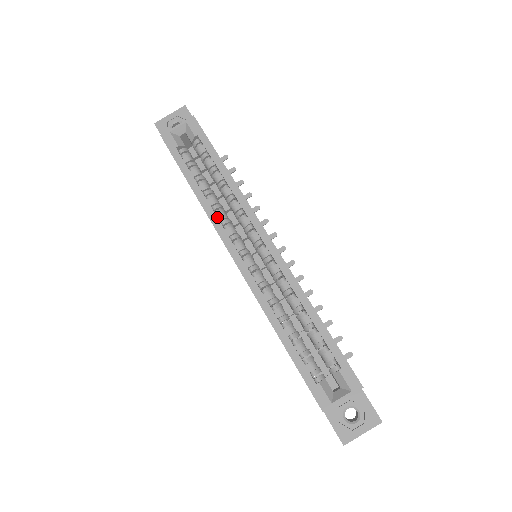
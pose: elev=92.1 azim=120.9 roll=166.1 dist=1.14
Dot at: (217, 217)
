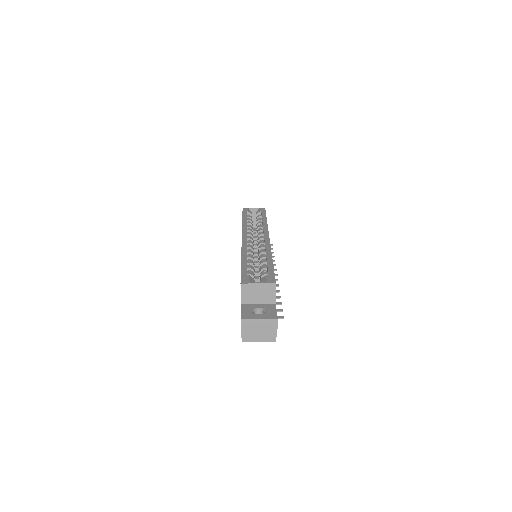
Dot at: occluded
